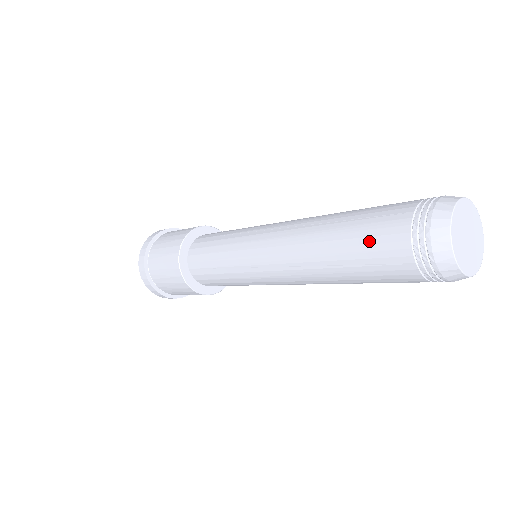
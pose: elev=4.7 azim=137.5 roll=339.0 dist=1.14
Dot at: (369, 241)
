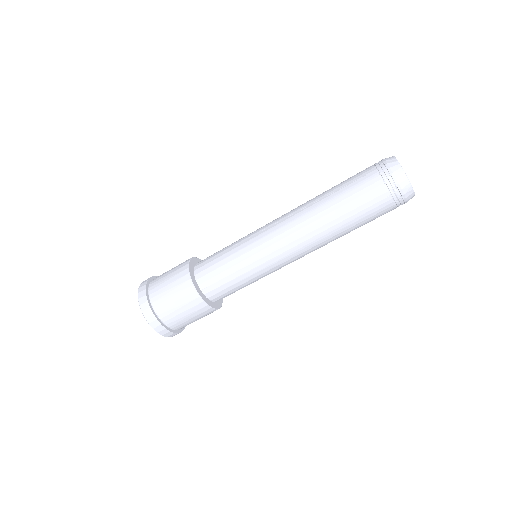
Dot at: (358, 195)
